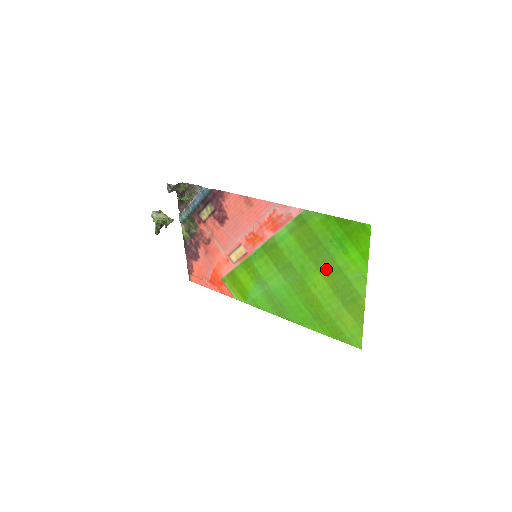
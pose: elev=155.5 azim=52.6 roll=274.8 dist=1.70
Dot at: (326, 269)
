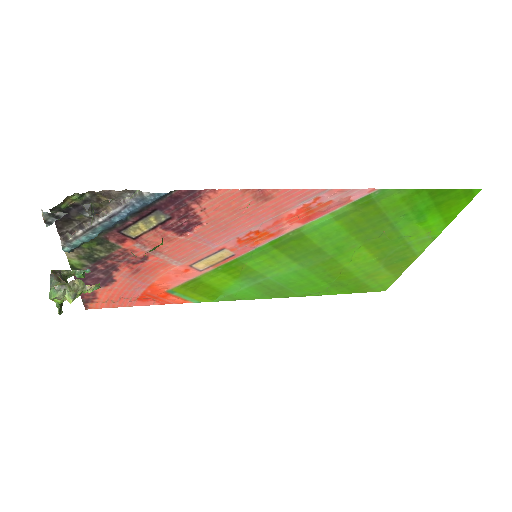
Dot at: (379, 243)
